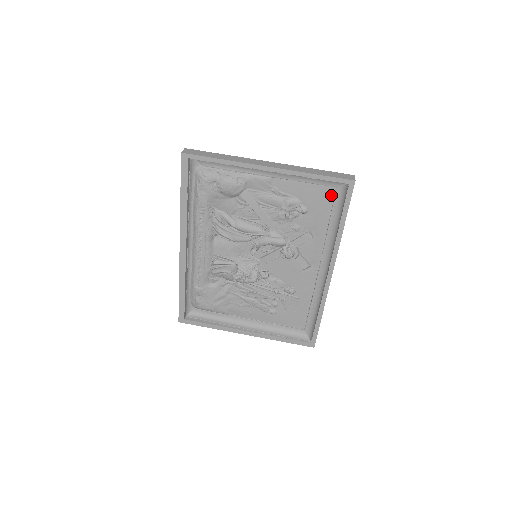
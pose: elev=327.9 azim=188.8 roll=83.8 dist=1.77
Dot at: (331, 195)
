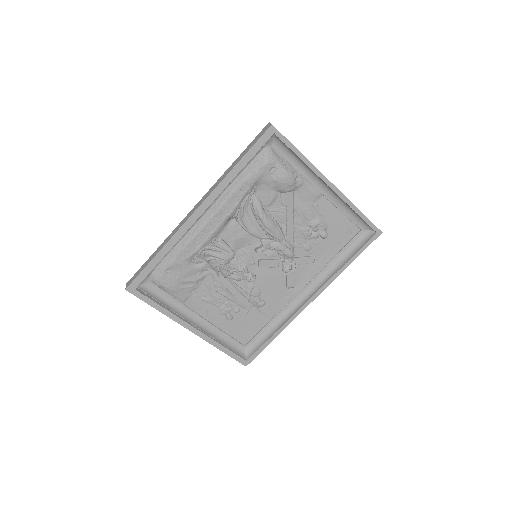
Dot at: (352, 234)
